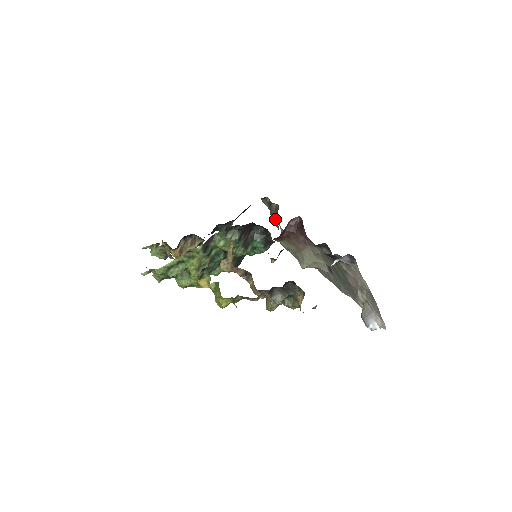
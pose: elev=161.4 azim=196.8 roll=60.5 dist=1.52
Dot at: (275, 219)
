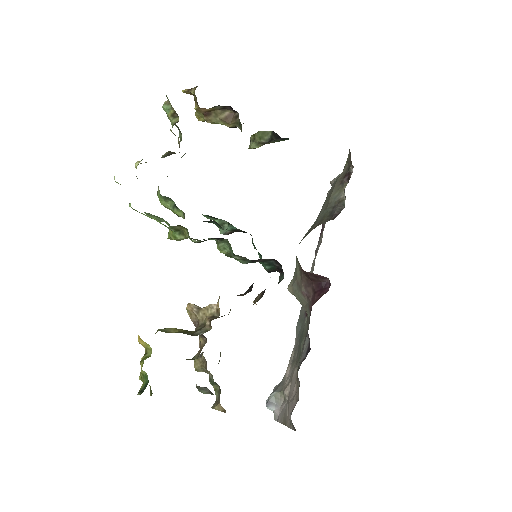
Dot at: (329, 204)
